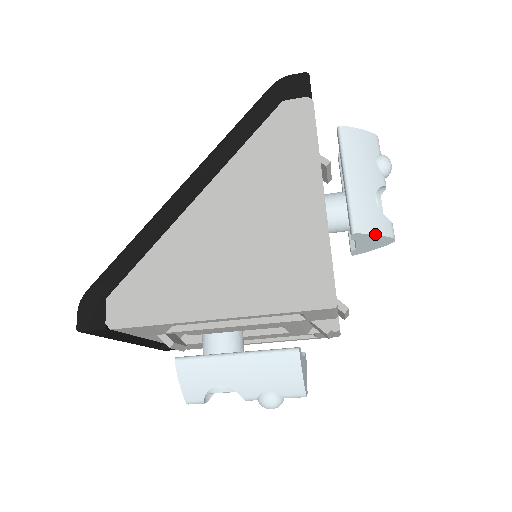
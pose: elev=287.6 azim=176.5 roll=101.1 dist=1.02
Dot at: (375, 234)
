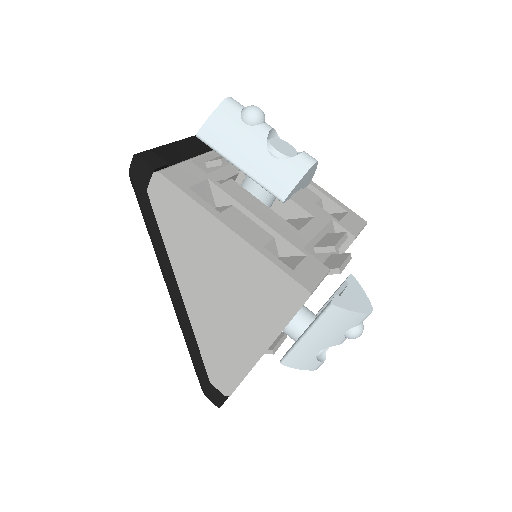
Dot at: (297, 184)
